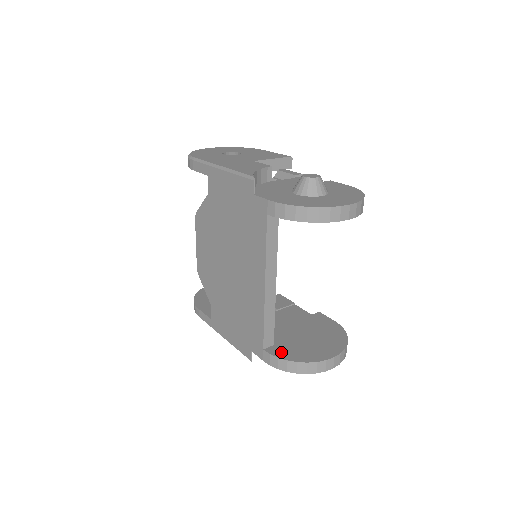
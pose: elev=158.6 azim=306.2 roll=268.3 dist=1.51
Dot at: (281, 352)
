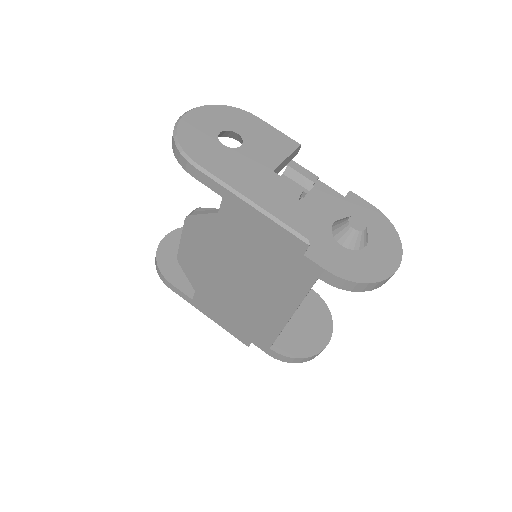
Dot at: (286, 348)
